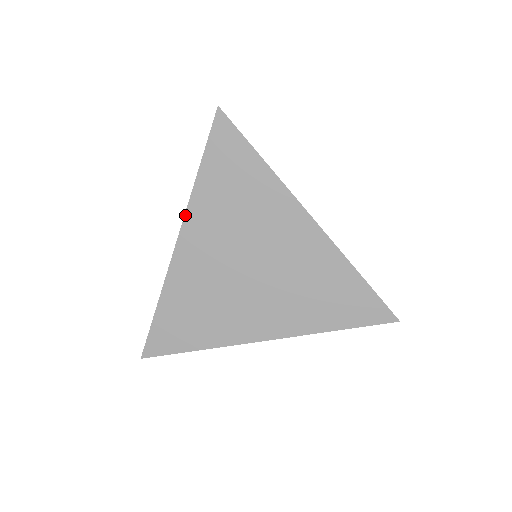
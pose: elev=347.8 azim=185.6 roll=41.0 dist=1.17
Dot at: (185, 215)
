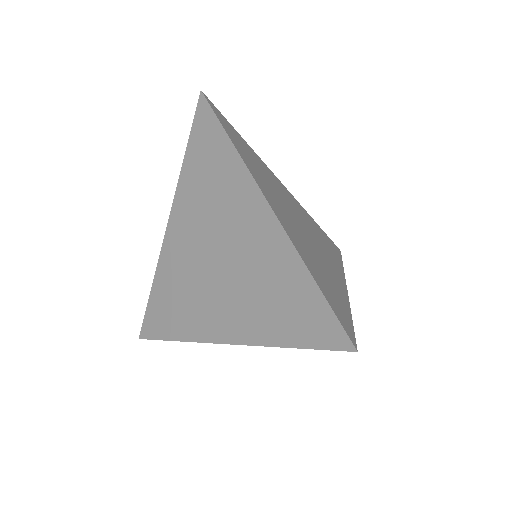
Dot at: (174, 200)
